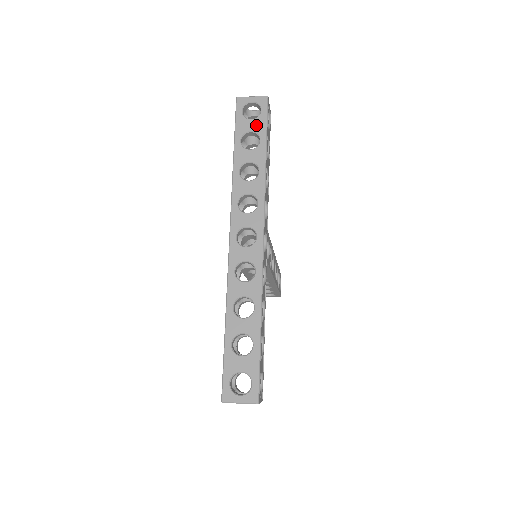
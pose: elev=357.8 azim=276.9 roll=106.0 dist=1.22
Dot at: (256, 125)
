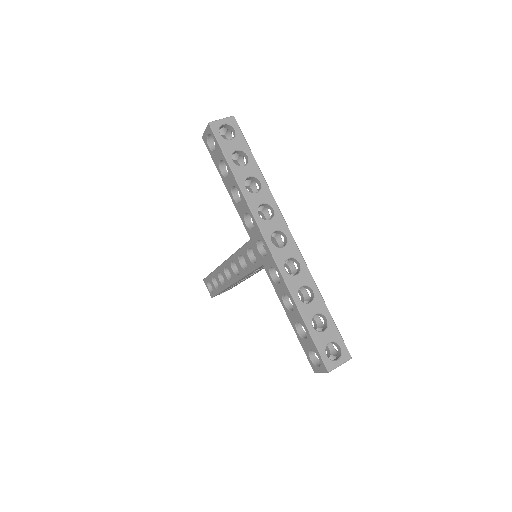
Dot at: (238, 143)
